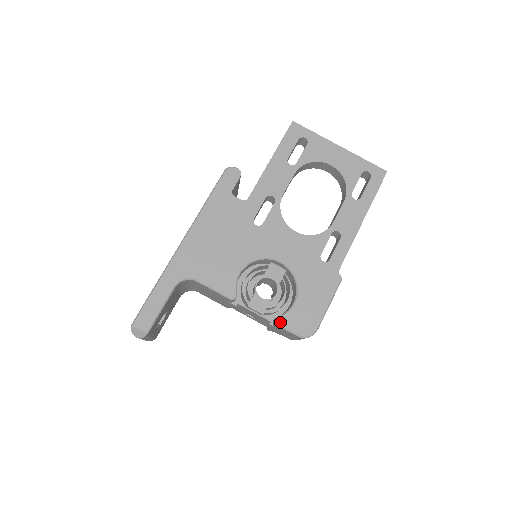
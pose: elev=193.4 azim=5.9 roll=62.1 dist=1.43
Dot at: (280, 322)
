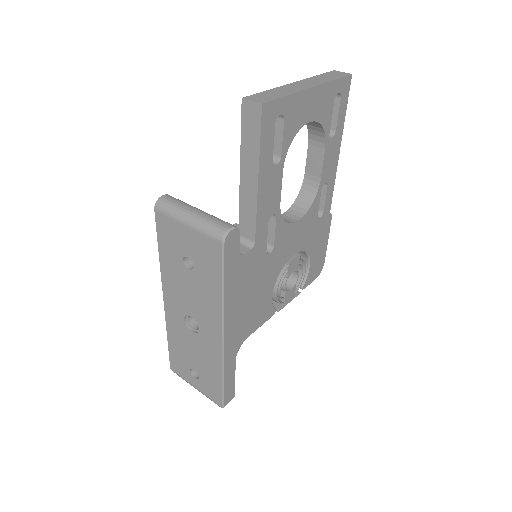
Dot at: (305, 287)
